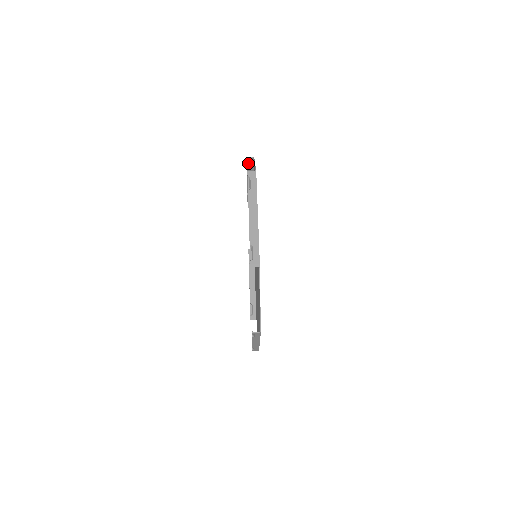
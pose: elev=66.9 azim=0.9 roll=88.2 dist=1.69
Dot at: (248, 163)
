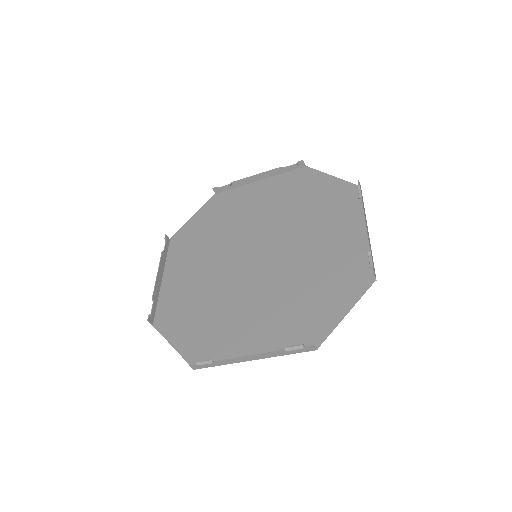
Dot at: (296, 165)
